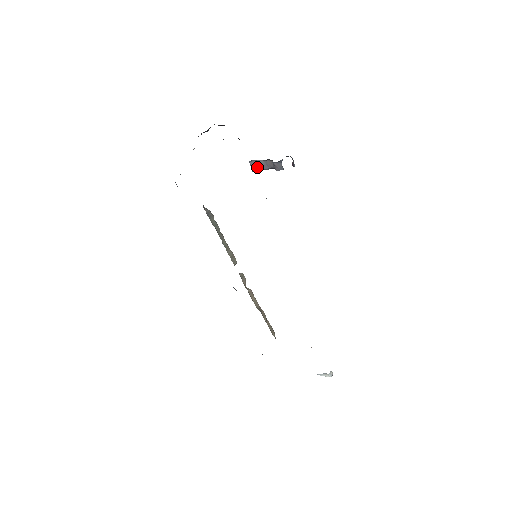
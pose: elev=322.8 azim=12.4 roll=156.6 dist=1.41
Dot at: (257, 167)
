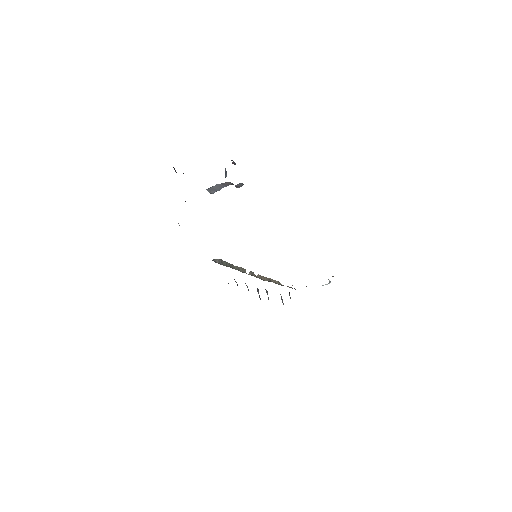
Dot at: (215, 190)
